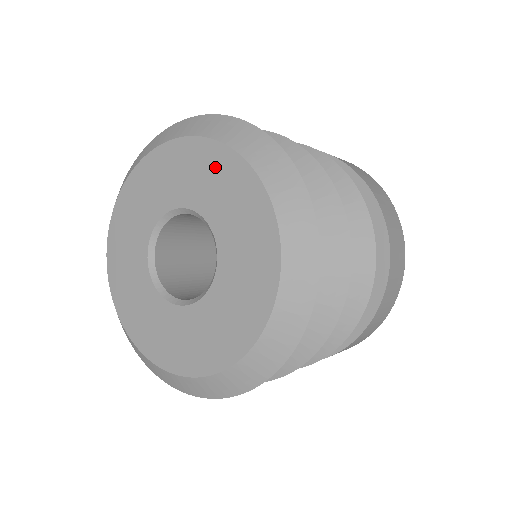
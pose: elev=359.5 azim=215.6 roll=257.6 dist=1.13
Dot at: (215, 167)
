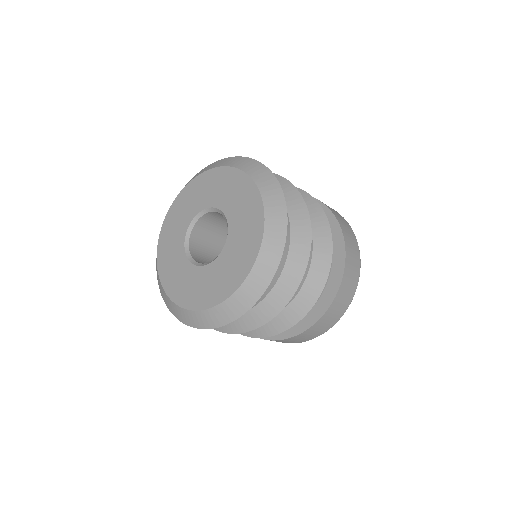
Dot at: (247, 198)
